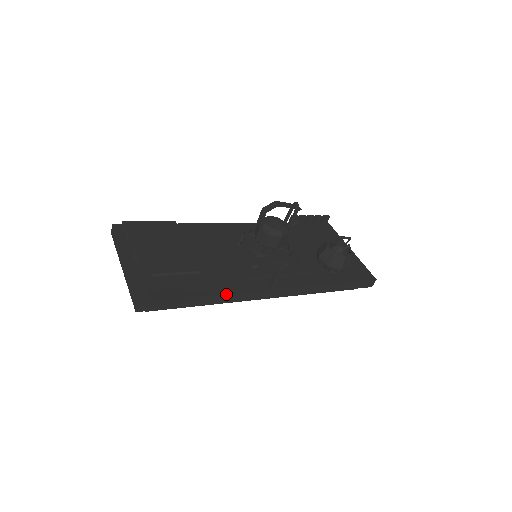
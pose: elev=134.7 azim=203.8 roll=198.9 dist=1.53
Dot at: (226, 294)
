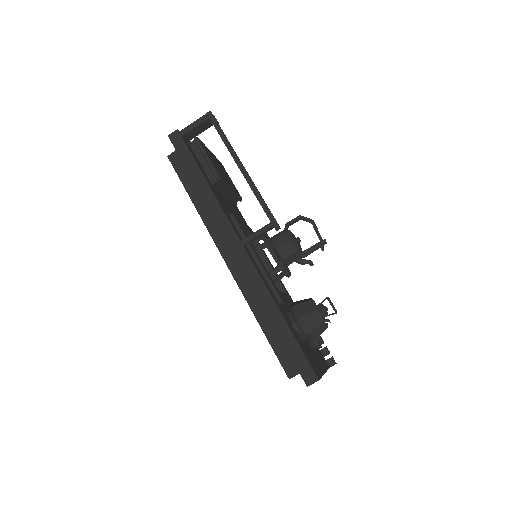
Dot at: (215, 197)
